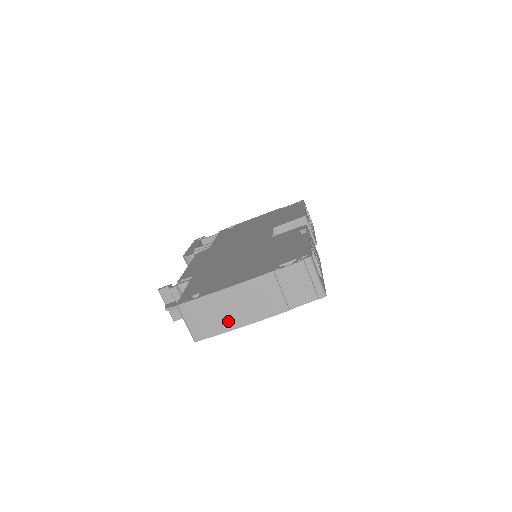
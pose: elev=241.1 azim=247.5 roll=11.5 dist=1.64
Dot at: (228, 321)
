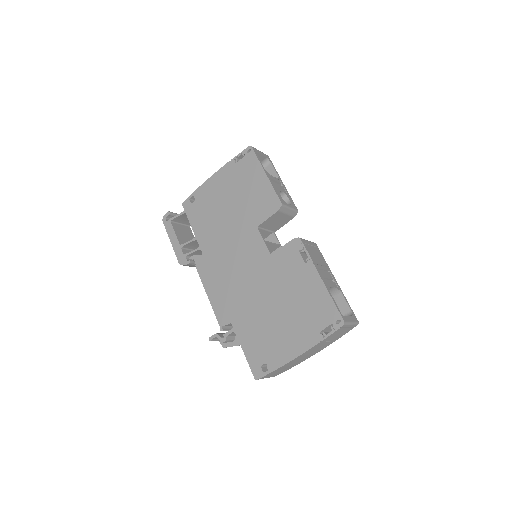
Dot at: (295, 364)
